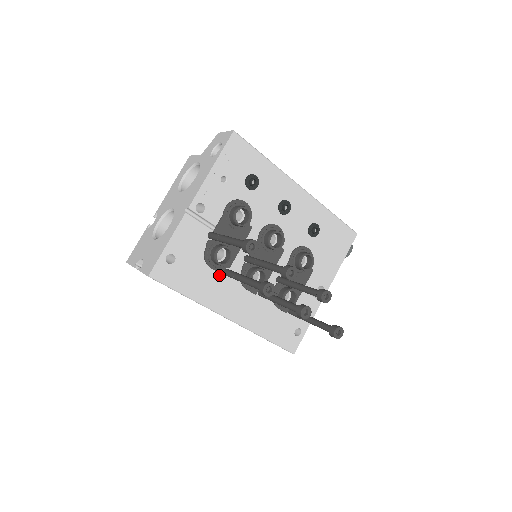
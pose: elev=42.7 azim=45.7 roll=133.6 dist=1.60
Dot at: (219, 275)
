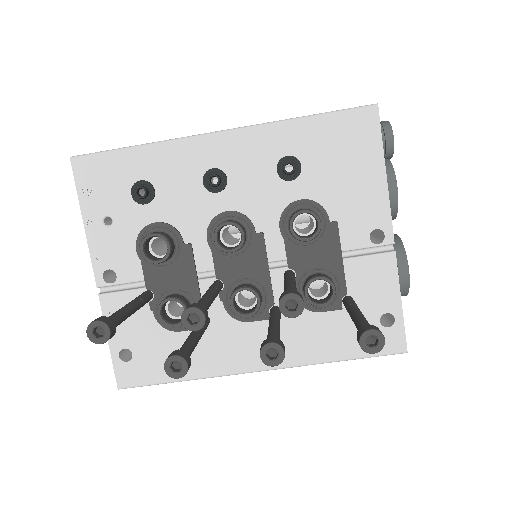
Dot at: occluded
